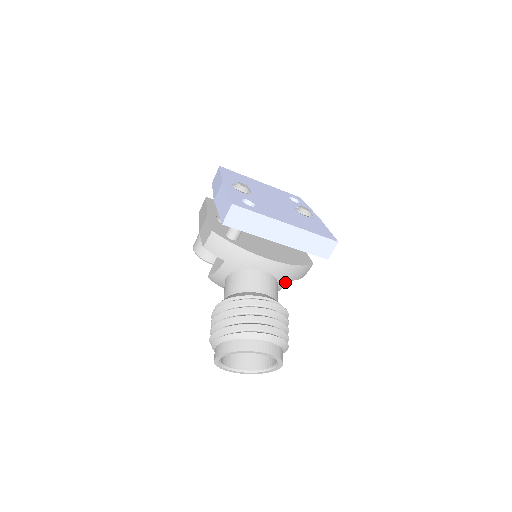
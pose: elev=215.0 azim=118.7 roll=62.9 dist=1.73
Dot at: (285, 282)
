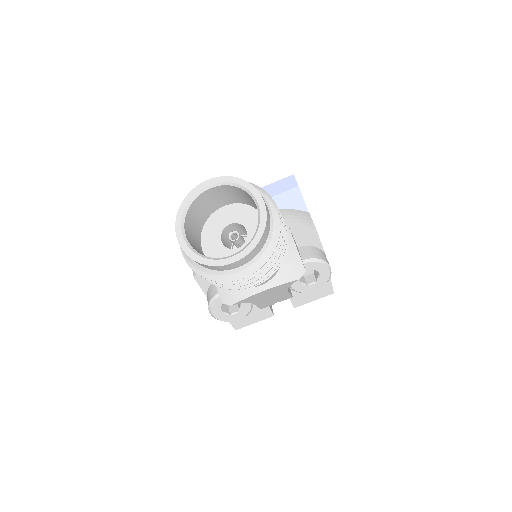
Dot at: occluded
